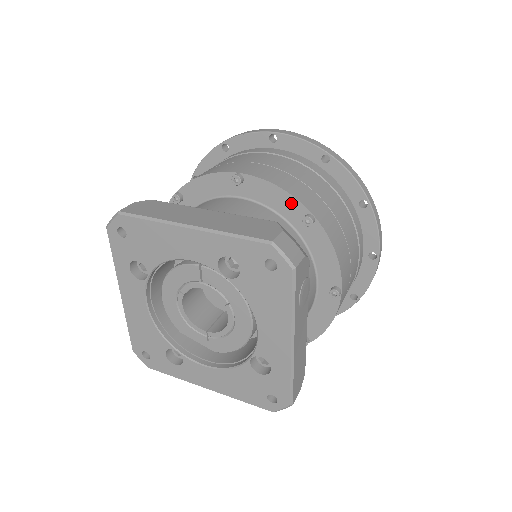
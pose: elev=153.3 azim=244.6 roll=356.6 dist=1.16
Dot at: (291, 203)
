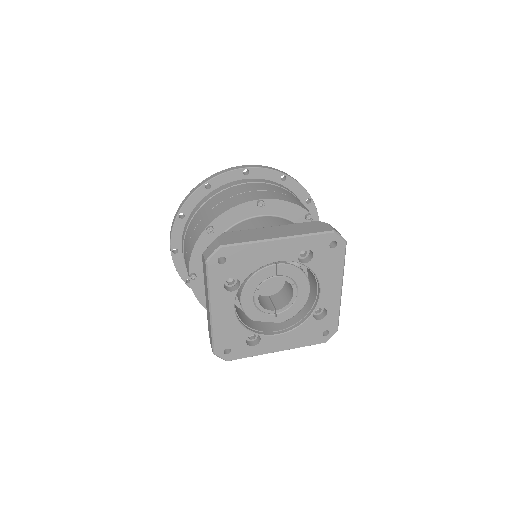
Dot at: (296, 210)
